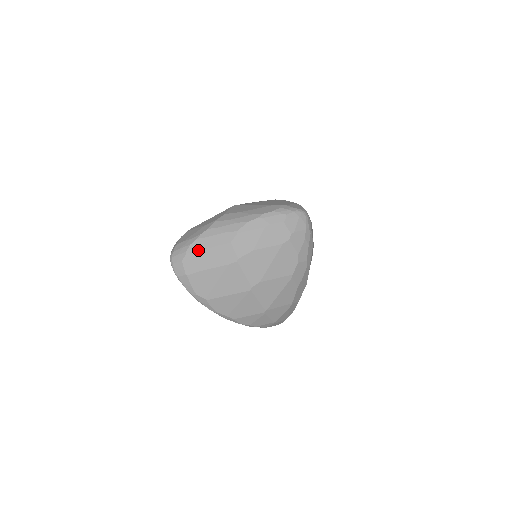
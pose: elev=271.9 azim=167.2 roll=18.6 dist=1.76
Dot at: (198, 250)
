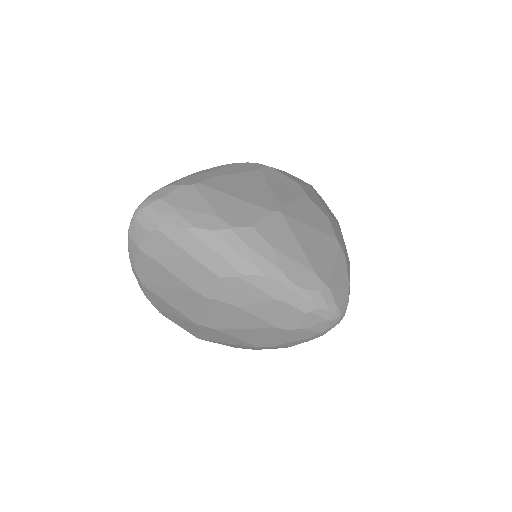
Dot at: (176, 242)
